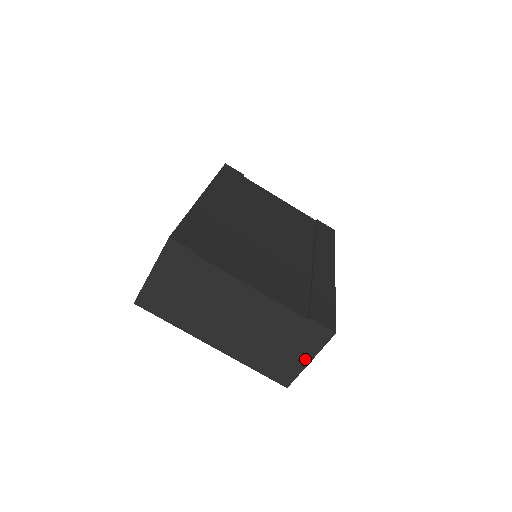
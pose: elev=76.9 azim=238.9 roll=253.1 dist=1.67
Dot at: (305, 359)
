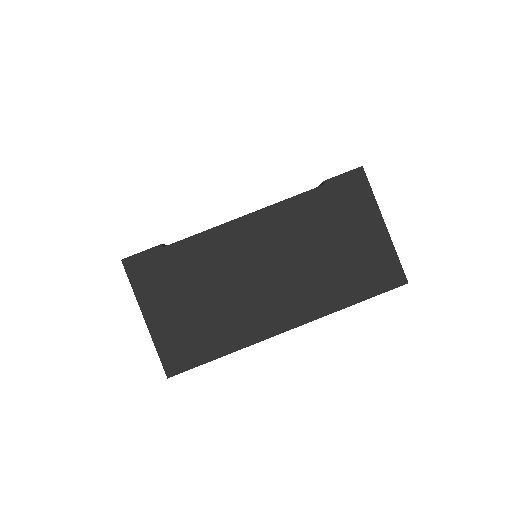
Dot at: (377, 228)
